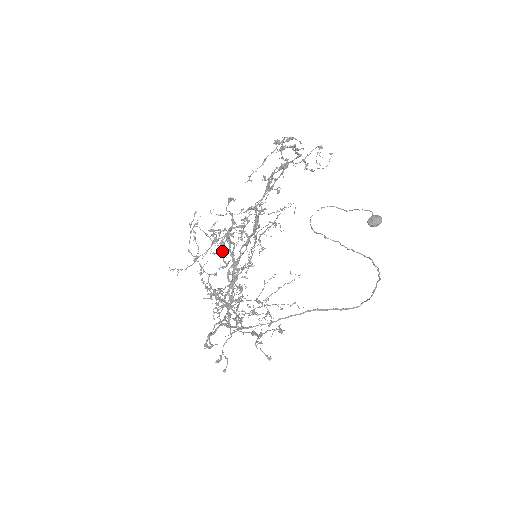
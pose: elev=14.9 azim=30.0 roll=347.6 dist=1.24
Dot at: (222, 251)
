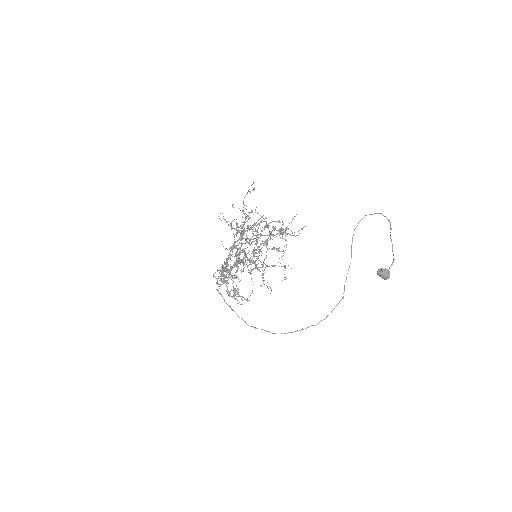
Dot at: occluded
